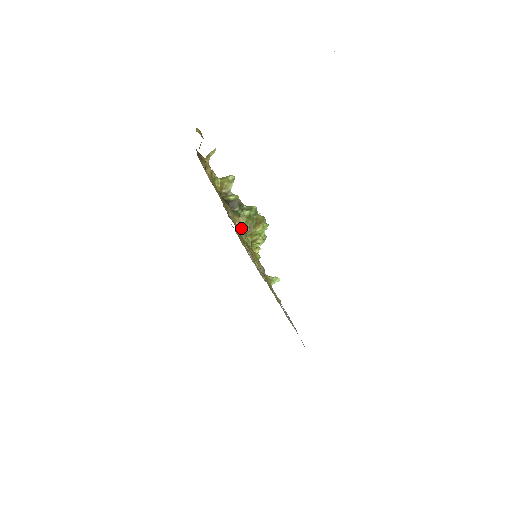
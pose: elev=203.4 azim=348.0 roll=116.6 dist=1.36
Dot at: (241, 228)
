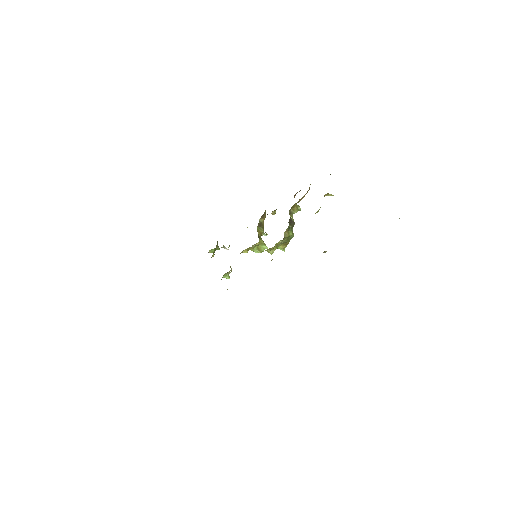
Dot at: (284, 238)
